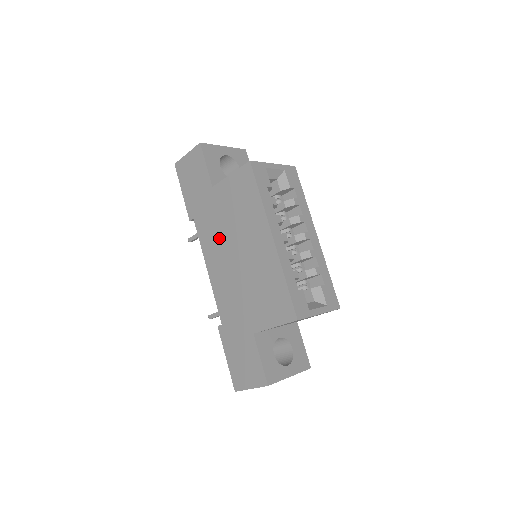
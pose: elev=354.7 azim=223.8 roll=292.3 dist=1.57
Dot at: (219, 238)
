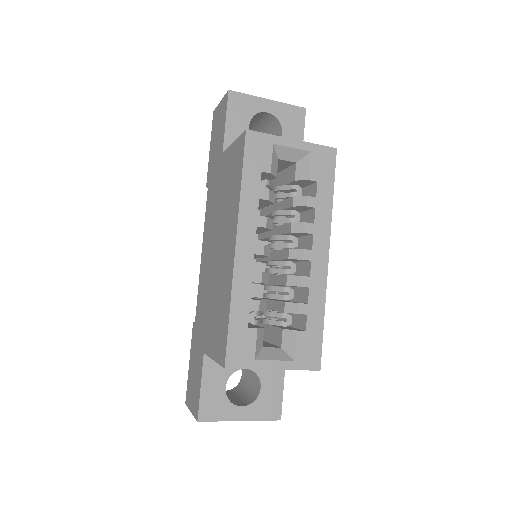
Dot at: (213, 220)
